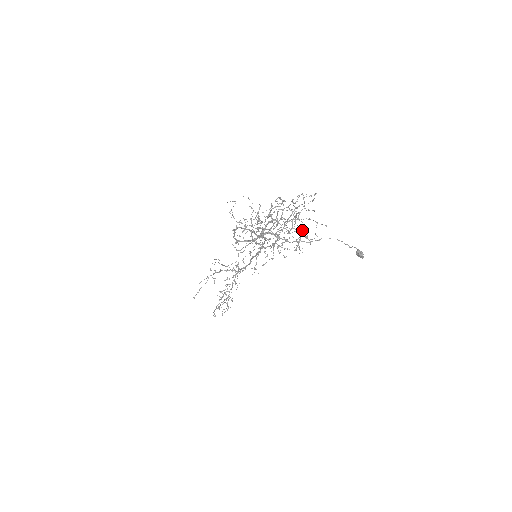
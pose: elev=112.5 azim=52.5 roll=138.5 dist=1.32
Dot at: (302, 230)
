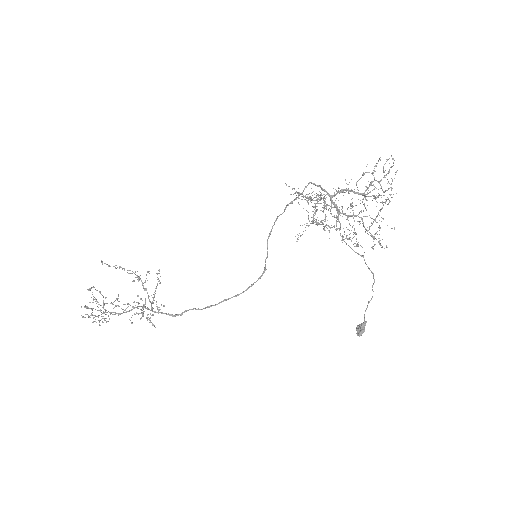
Dot at: occluded
